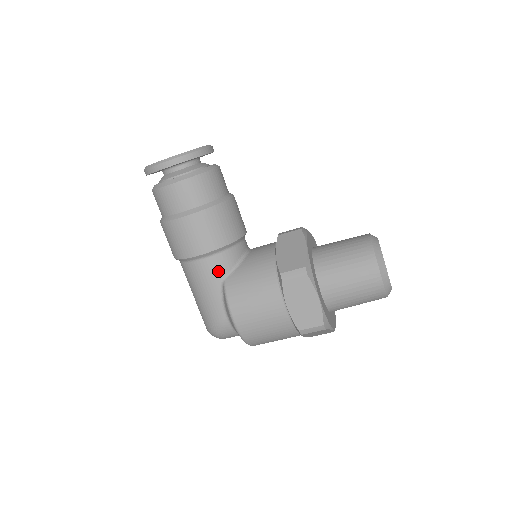
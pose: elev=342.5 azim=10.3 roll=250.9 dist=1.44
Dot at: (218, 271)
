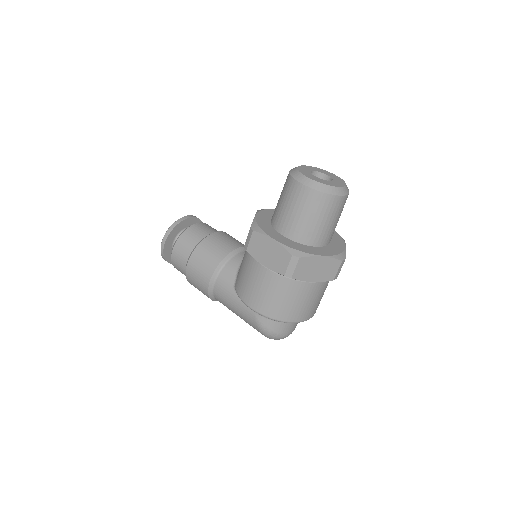
Dot at: (228, 284)
